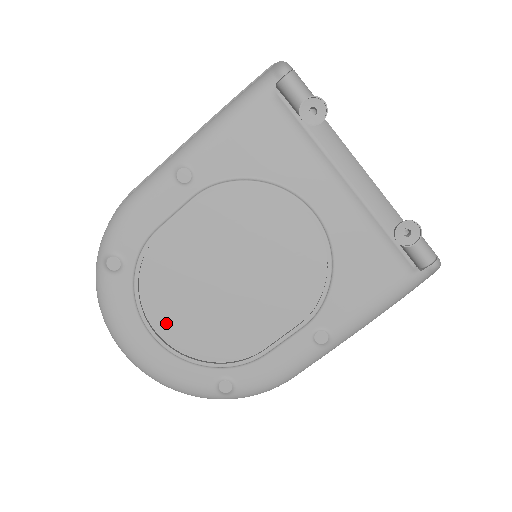
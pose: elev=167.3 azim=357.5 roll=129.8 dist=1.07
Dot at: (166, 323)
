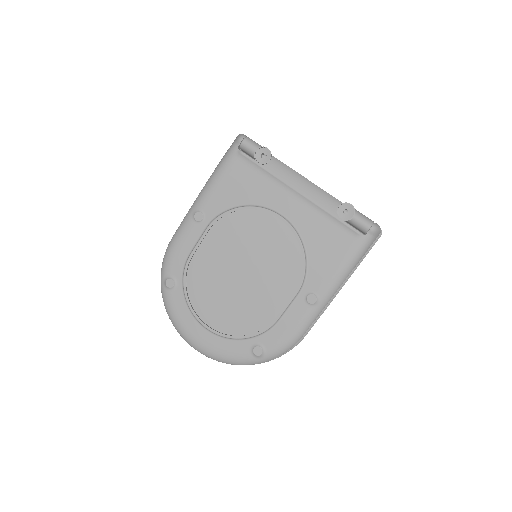
Dot at: (211, 317)
